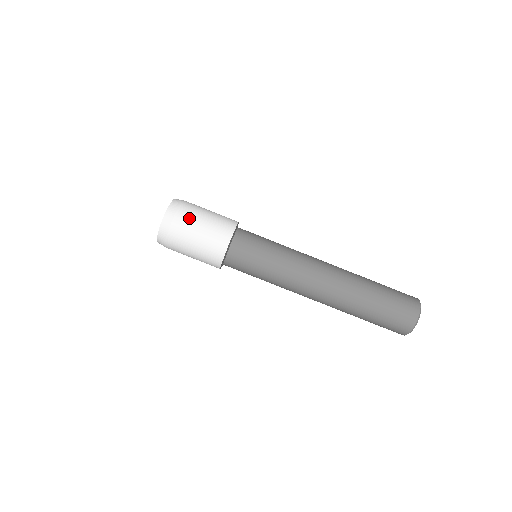
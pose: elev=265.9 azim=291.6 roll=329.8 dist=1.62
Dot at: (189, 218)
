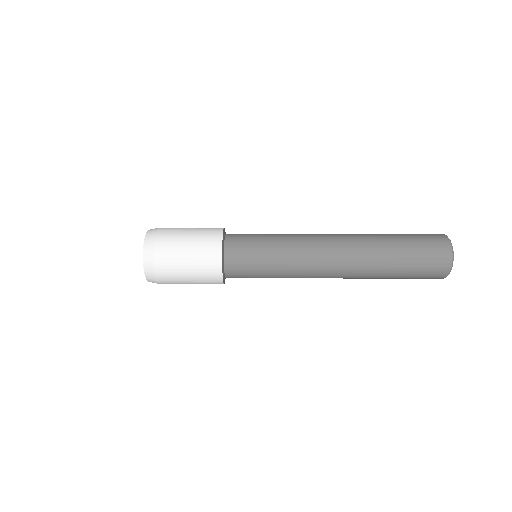
Dot at: (171, 237)
